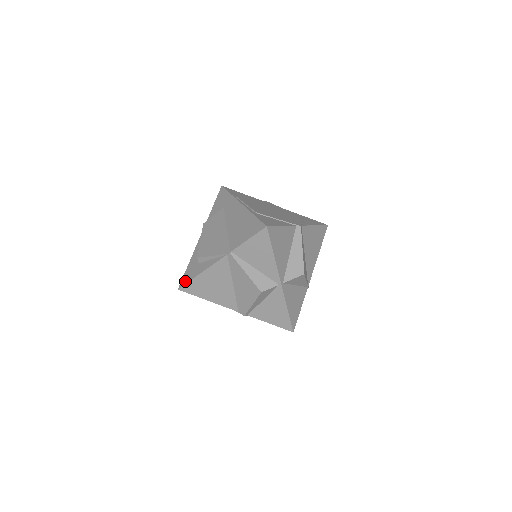
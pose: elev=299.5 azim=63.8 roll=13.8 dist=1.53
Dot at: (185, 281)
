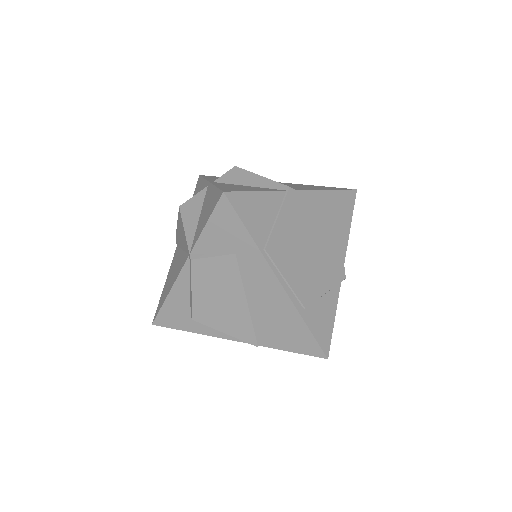
Dot at: (166, 324)
